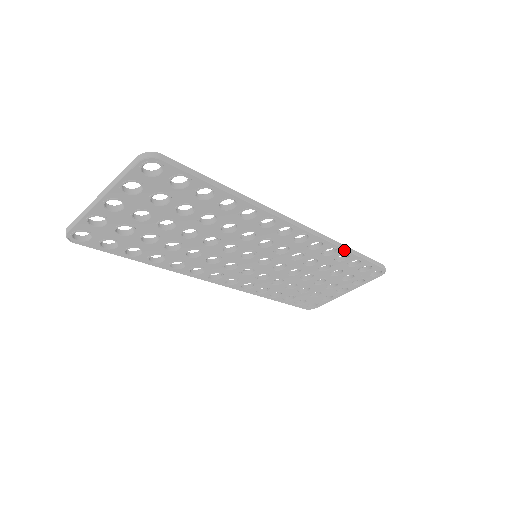
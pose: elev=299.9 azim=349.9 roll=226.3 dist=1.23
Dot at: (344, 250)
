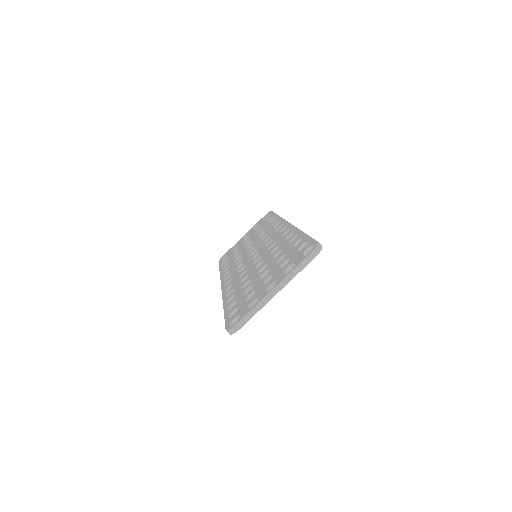
Dot at: occluded
